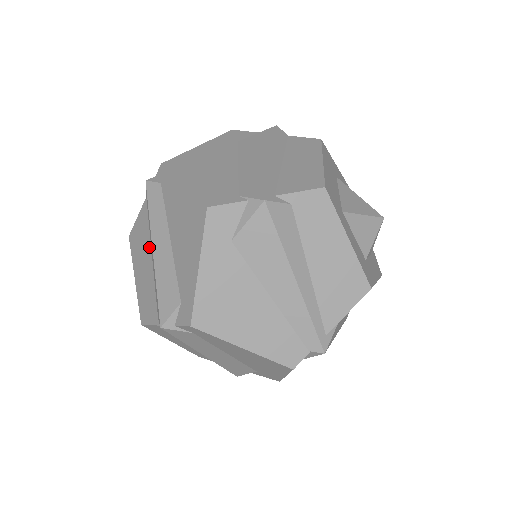
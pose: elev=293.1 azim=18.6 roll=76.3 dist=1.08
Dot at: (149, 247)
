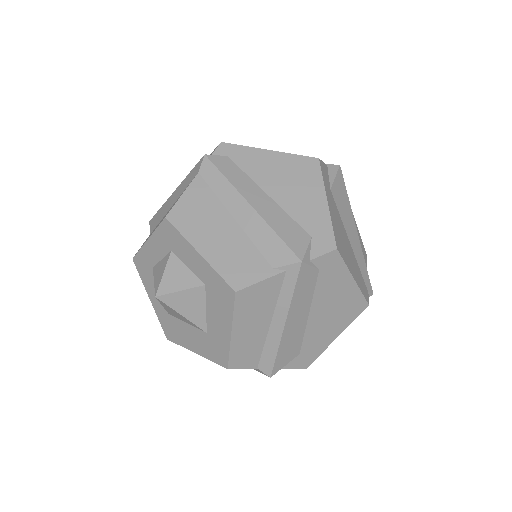
Dot at: (224, 212)
